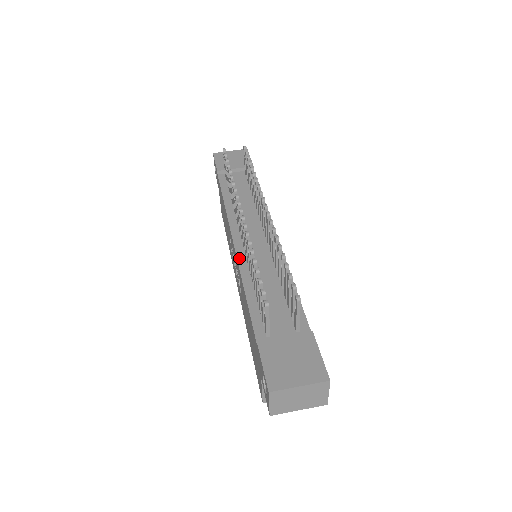
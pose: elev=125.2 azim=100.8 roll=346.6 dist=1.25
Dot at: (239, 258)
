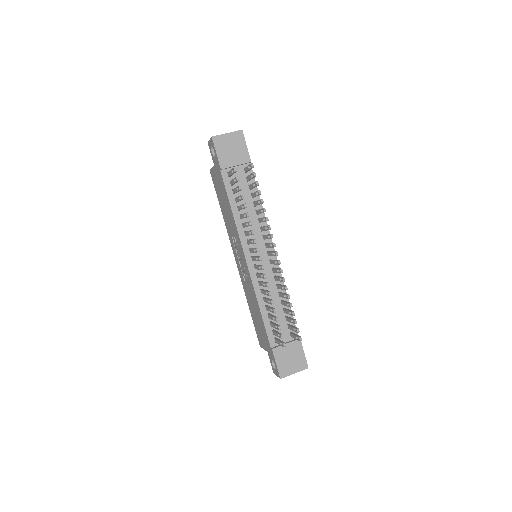
Dot at: (253, 279)
